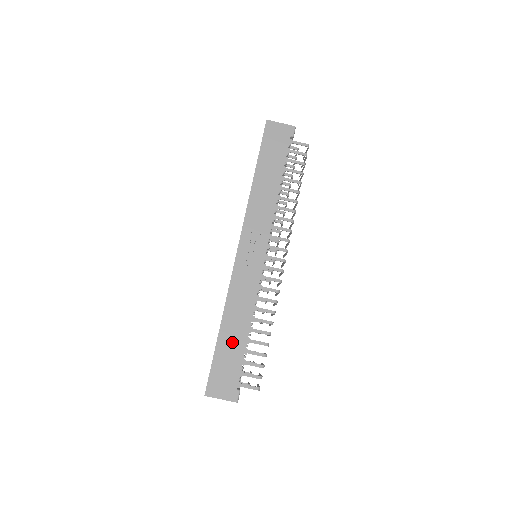
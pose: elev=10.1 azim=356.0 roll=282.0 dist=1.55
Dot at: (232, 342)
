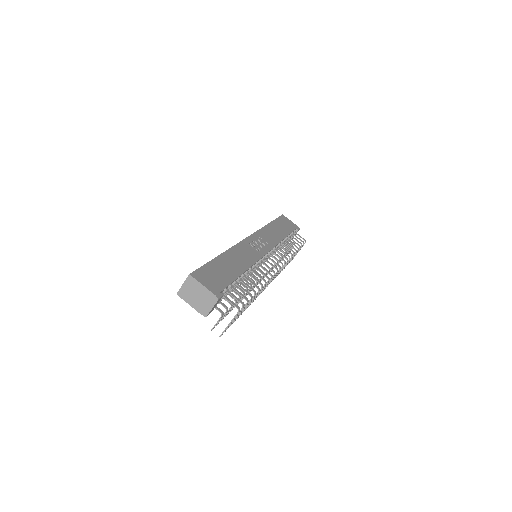
Dot at: (228, 267)
